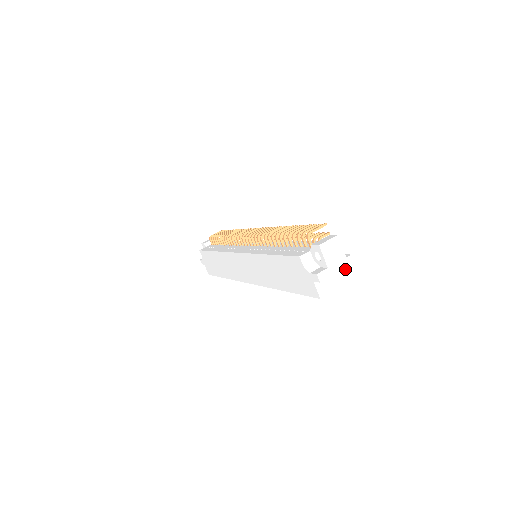
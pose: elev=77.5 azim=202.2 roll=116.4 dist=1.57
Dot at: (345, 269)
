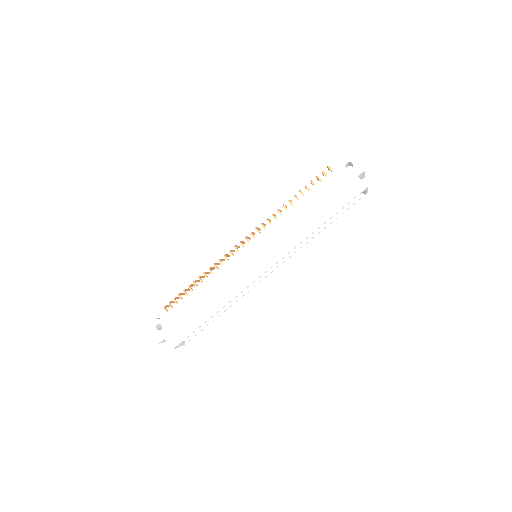
Dot at: occluded
